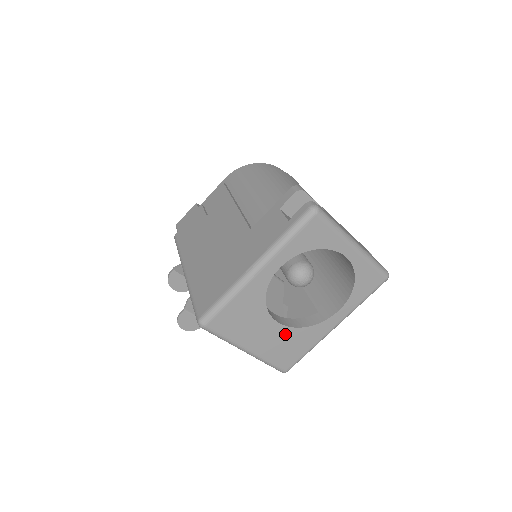
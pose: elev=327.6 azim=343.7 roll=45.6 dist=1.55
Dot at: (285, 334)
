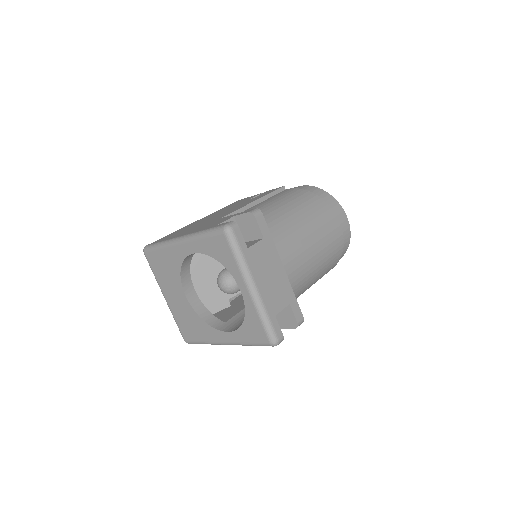
Dot at: (189, 311)
